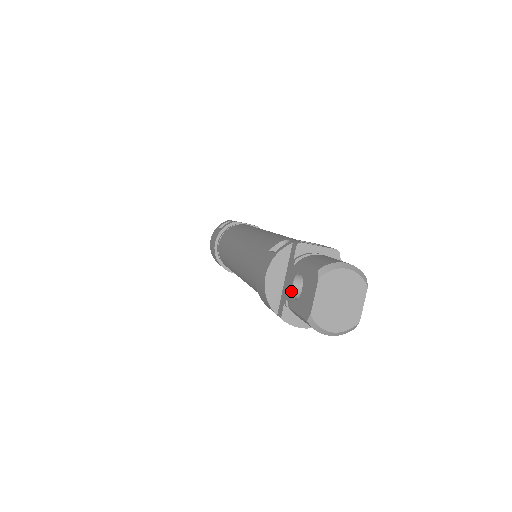
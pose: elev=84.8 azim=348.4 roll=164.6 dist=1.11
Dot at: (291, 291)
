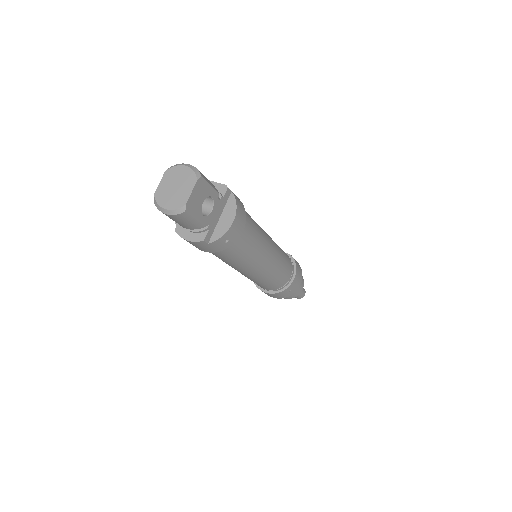
Dot at: occluded
